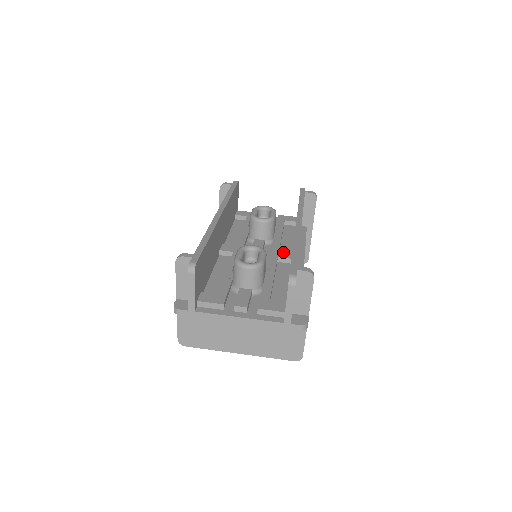
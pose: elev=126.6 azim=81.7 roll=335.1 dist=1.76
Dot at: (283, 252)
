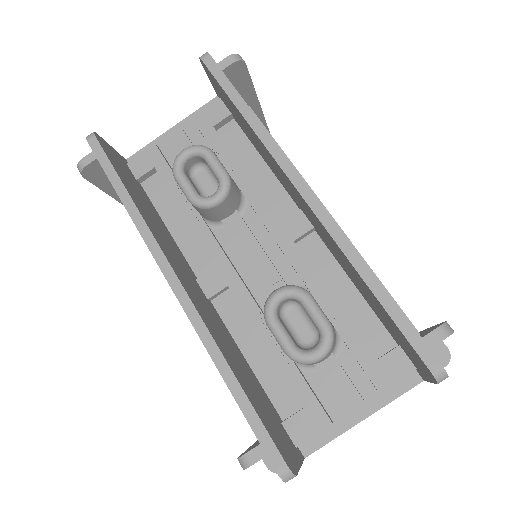
Dot at: (289, 222)
